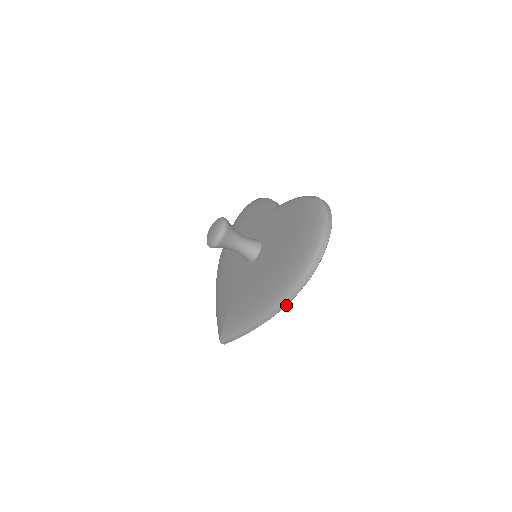
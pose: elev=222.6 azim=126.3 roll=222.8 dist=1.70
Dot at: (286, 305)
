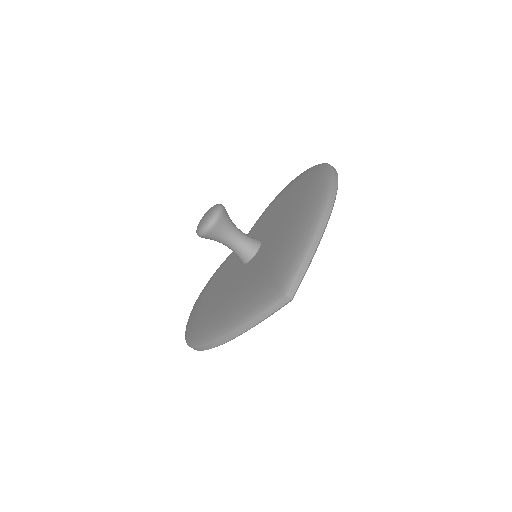
Dot at: (335, 196)
